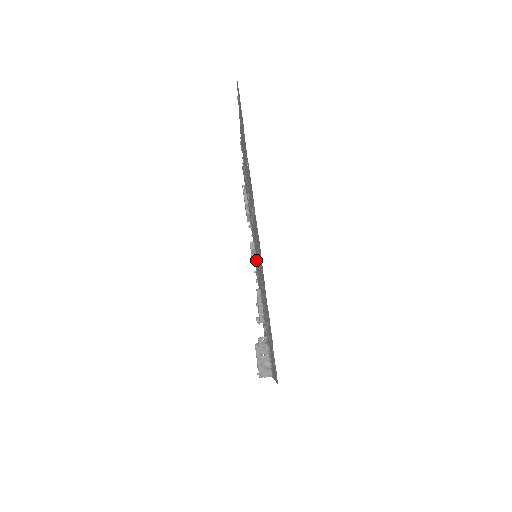
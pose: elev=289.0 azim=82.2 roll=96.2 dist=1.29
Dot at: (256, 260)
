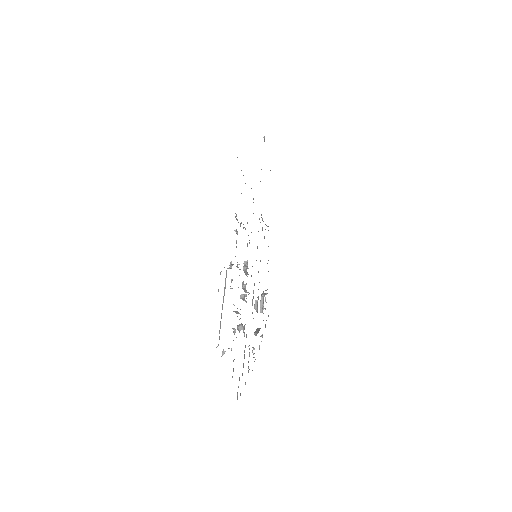
Dot at: occluded
